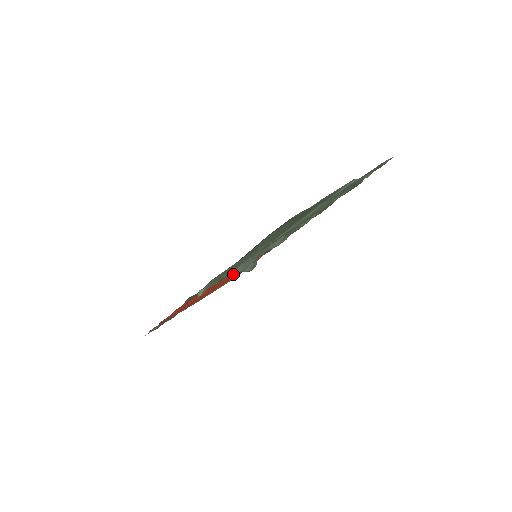
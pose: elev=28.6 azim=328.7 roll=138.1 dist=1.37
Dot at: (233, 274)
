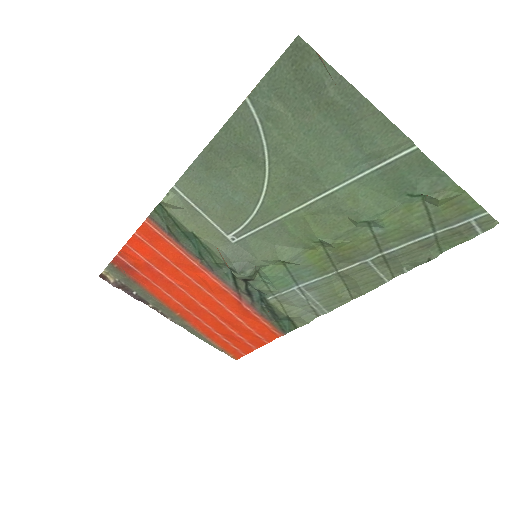
Dot at: (225, 304)
